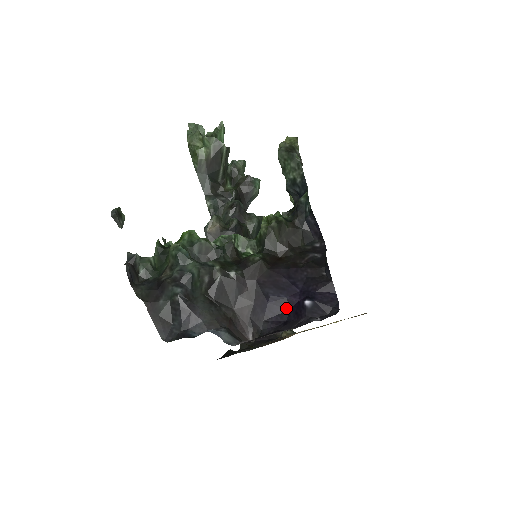
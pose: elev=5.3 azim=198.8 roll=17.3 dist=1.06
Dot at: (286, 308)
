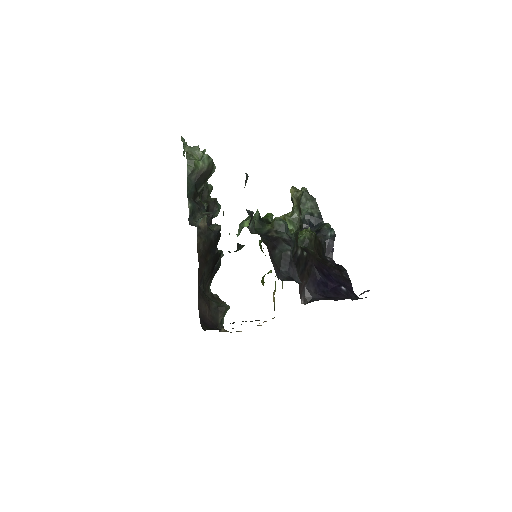
Dot at: (327, 288)
